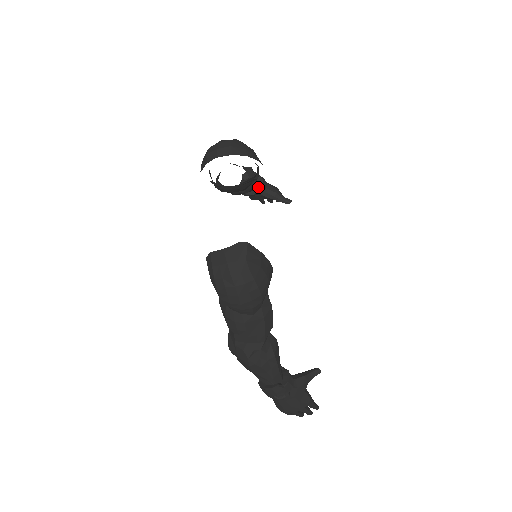
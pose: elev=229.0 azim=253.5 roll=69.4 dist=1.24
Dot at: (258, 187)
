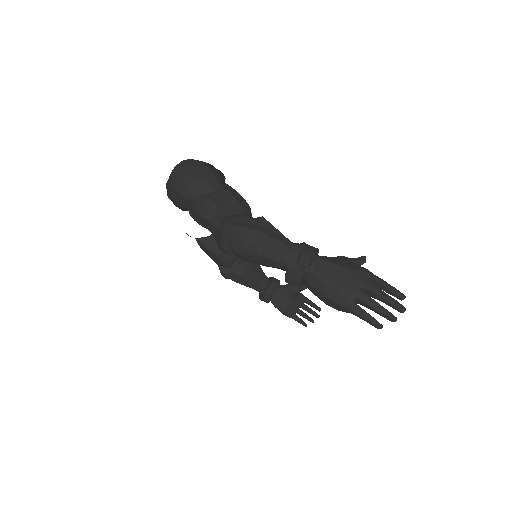
Dot at: (271, 282)
